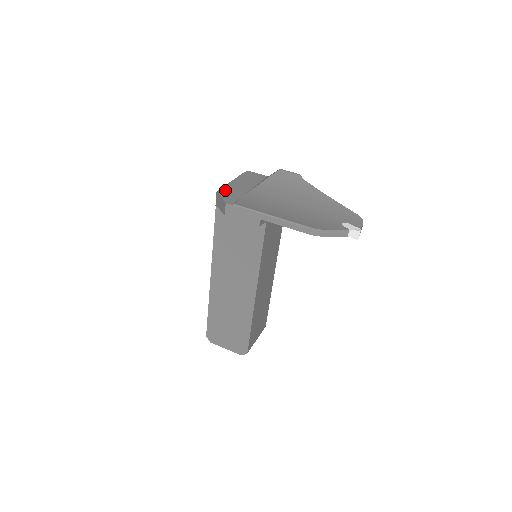
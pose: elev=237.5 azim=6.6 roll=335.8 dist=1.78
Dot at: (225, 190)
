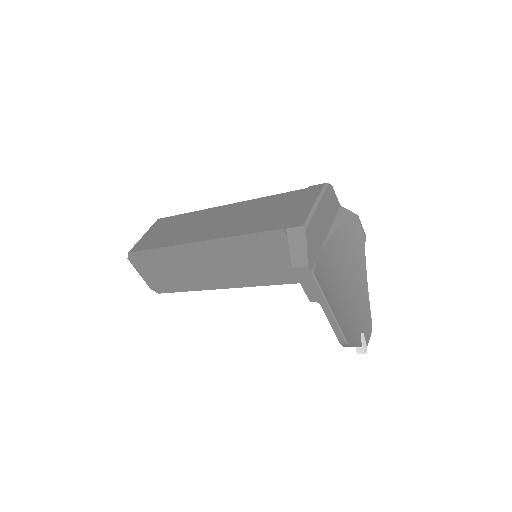
Dot at: (311, 231)
